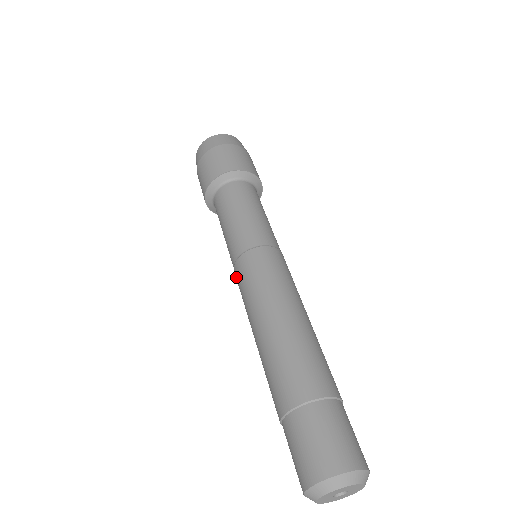
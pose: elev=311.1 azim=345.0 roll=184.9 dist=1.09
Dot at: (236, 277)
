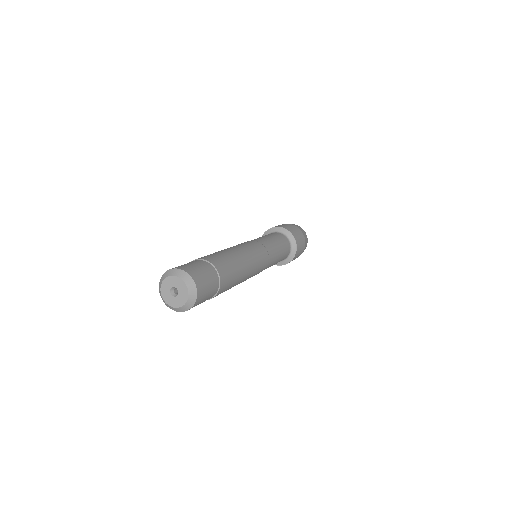
Dot at: occluded
